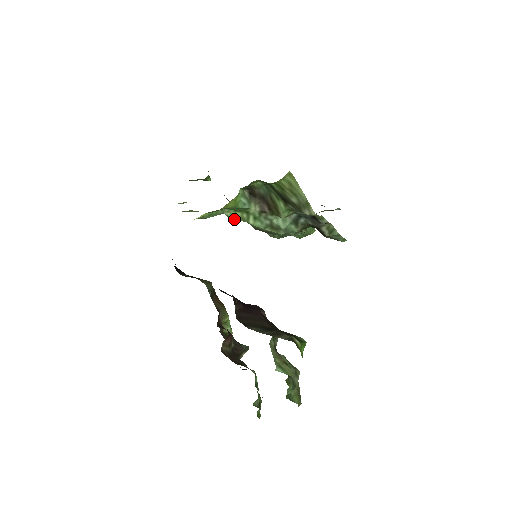
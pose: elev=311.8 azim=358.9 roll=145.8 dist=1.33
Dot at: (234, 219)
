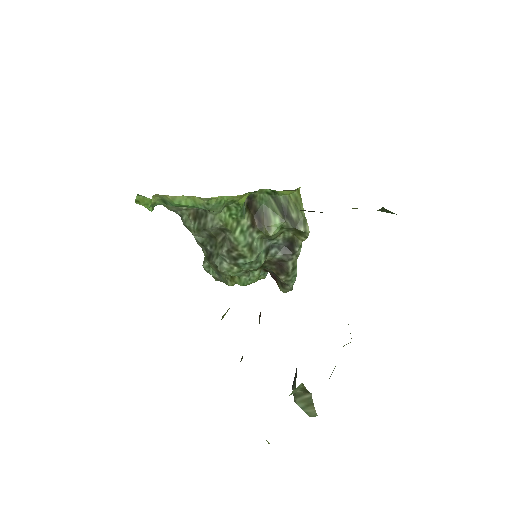
Dot at: (224, 225)
